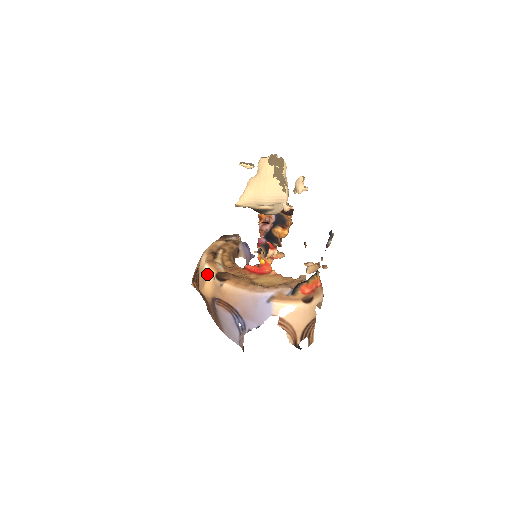
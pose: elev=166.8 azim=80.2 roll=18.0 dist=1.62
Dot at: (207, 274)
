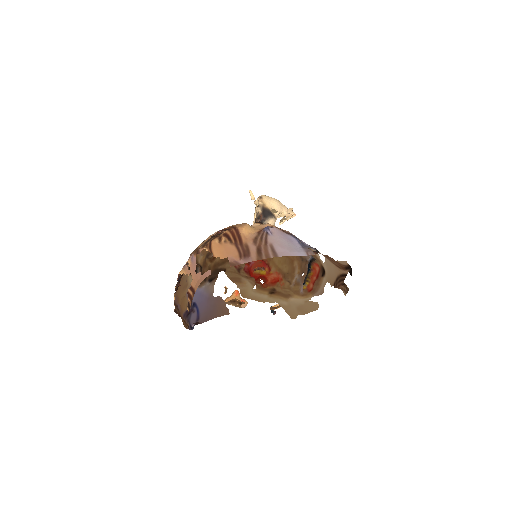
Dot at: occluded
